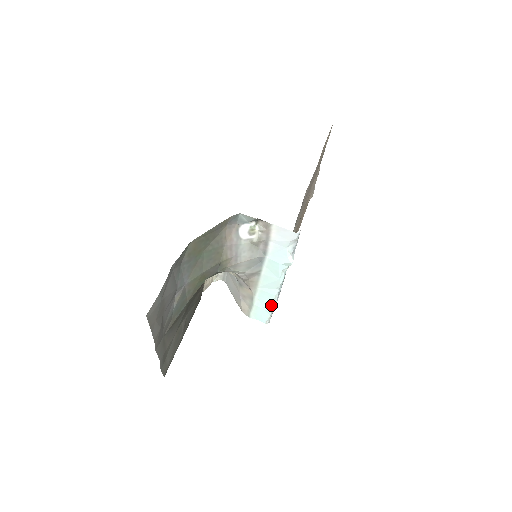
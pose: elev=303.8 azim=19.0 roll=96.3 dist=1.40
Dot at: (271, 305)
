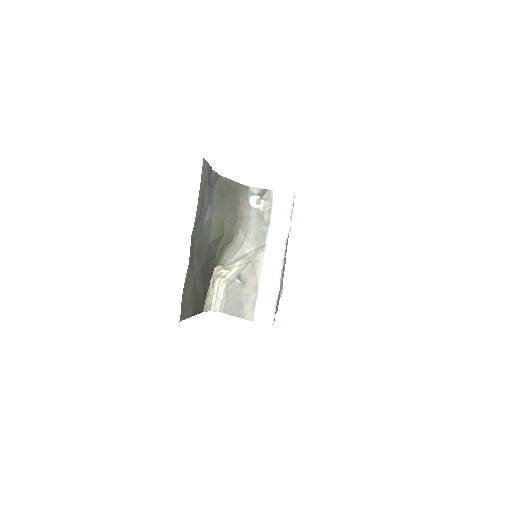
Dot at: (275, 290)
